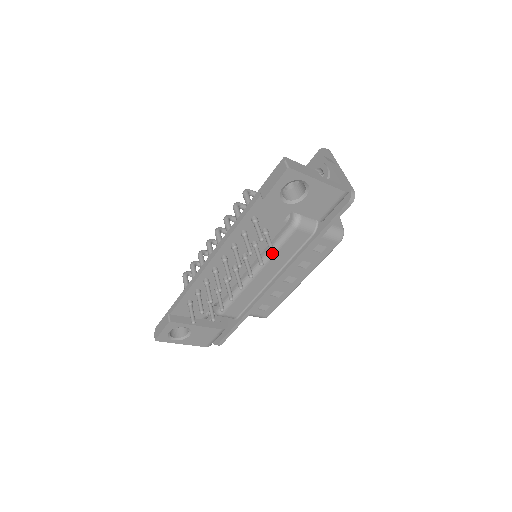
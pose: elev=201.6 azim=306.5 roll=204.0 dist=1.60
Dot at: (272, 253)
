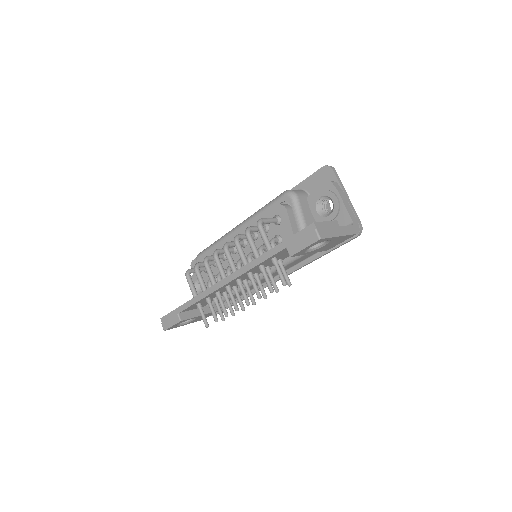
Dot at: (289, 286)
